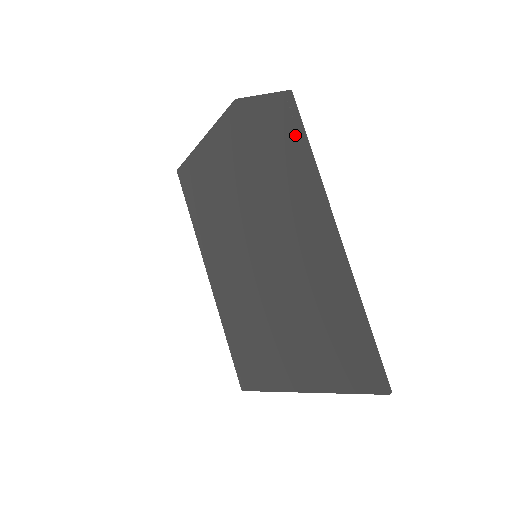
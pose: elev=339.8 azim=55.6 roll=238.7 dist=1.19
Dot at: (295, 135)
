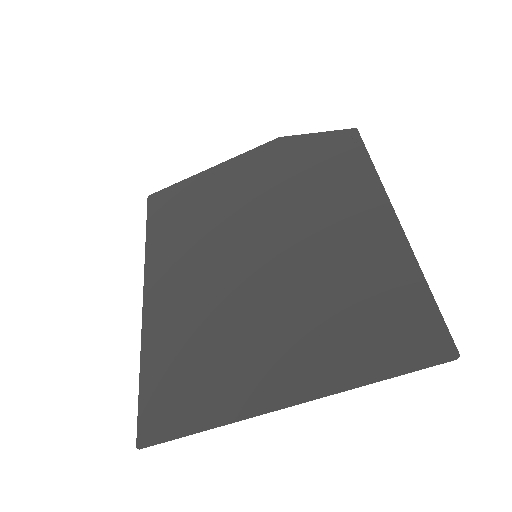
Dot at: (354, 154)
